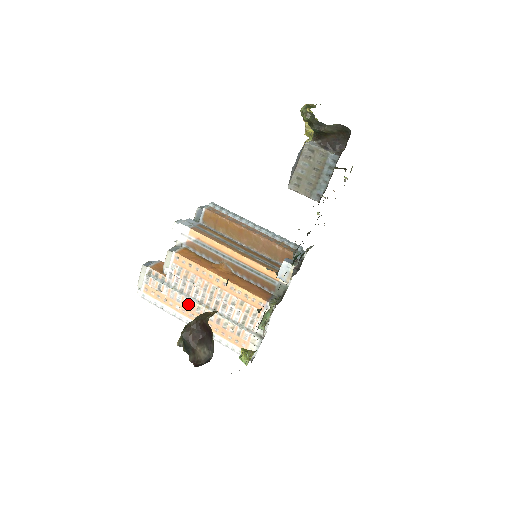
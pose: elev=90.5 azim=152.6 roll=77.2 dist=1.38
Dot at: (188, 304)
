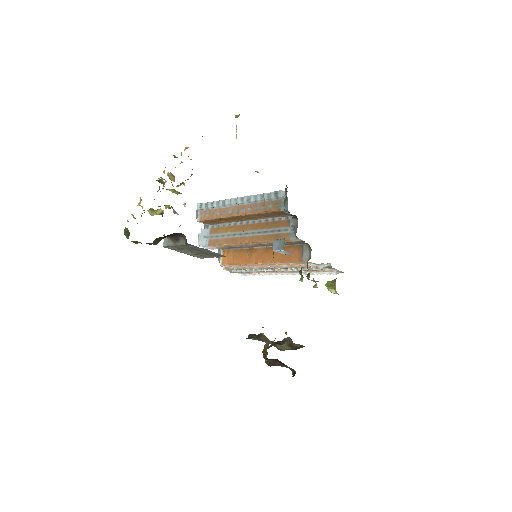
Dot at: occluded
